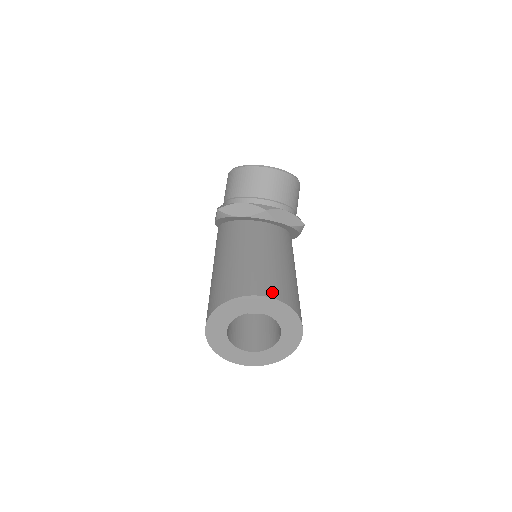
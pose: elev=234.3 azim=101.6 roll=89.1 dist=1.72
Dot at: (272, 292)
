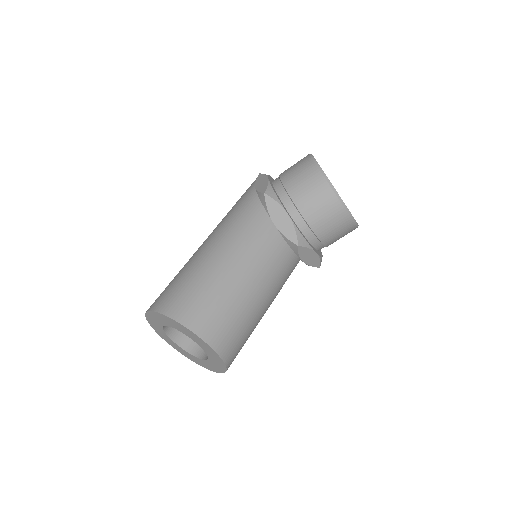
Dot at: (223, 347)
